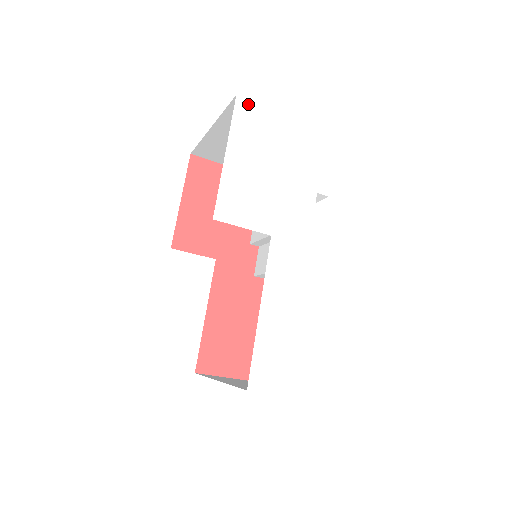
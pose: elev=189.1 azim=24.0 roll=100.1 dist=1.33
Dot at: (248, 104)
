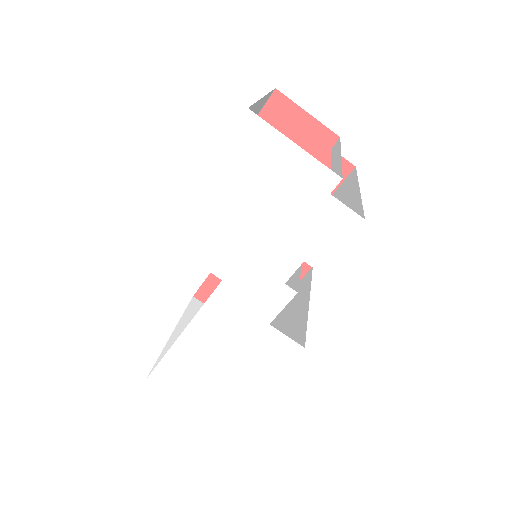
Dot at: (260, 125)
